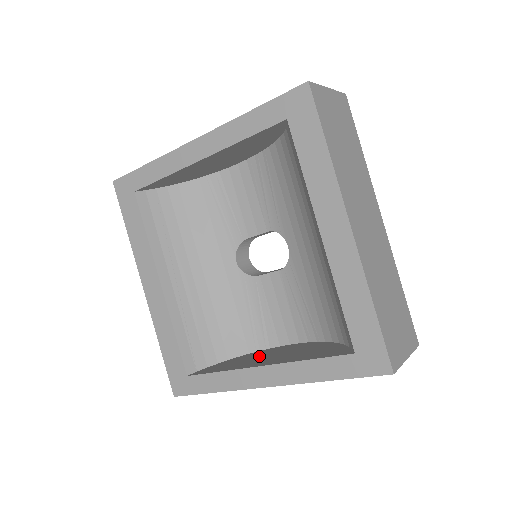
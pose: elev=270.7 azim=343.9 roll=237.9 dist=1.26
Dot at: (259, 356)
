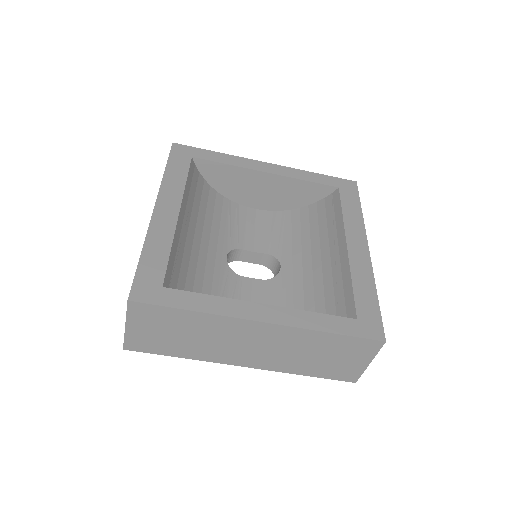
Dot at: occluded
